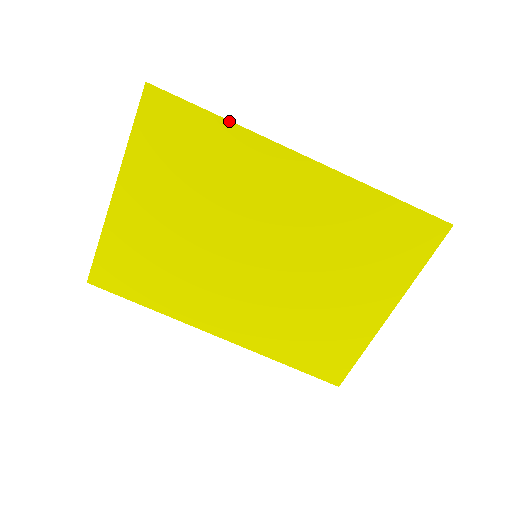
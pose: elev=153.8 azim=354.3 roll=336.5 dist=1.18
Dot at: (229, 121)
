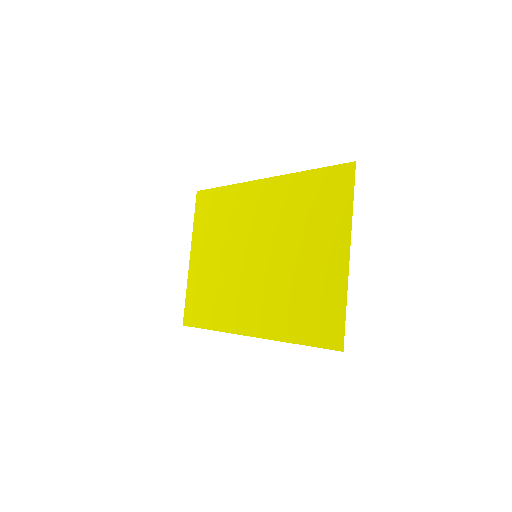
Dot at: (228, 186)
